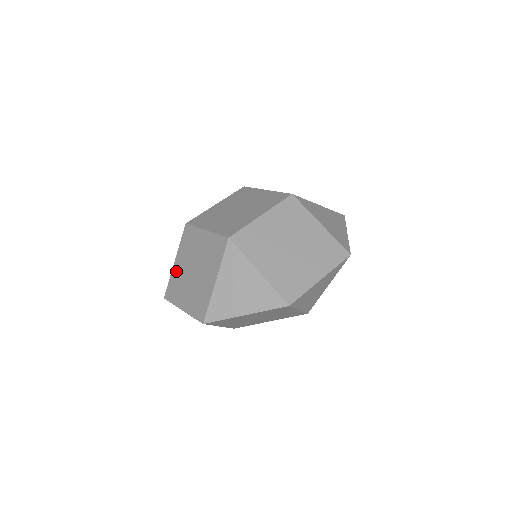
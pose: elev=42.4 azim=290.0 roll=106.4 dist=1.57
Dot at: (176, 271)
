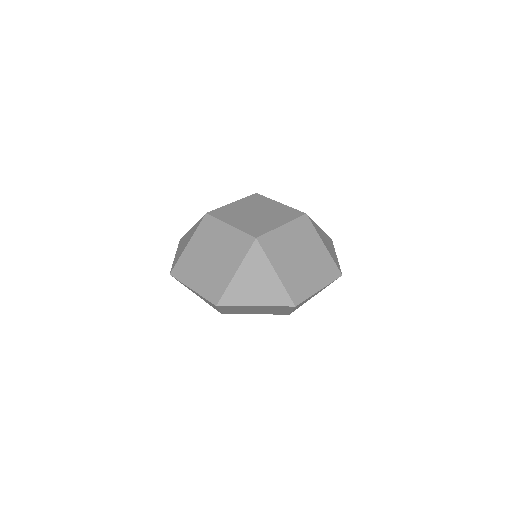
Dot at: (189, 253)
